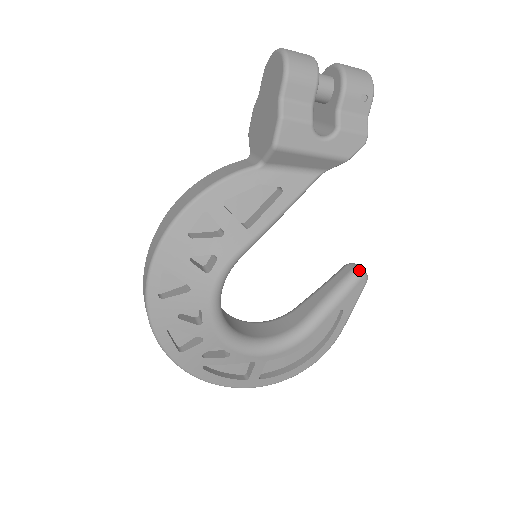
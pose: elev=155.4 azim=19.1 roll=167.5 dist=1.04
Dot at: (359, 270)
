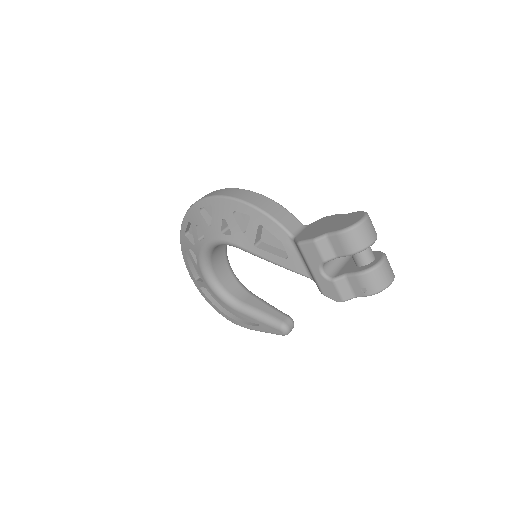
Dot at: (286, 327)
